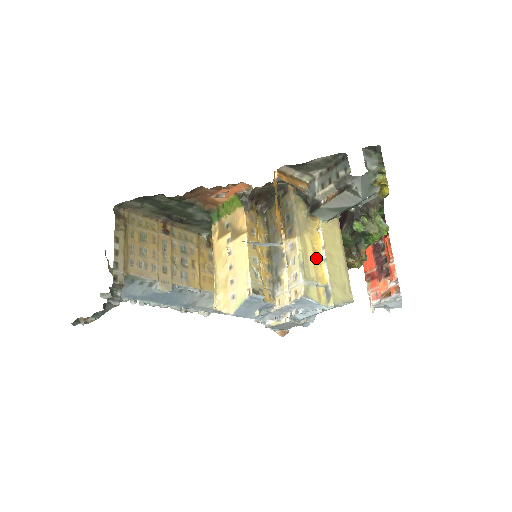
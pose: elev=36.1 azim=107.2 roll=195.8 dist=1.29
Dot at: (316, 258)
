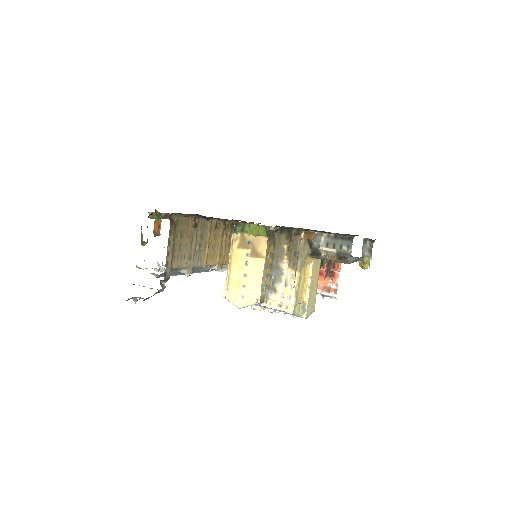
Dot at: (304, 284)
